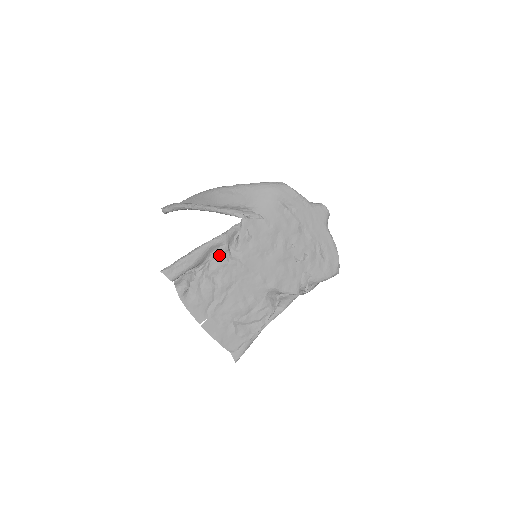
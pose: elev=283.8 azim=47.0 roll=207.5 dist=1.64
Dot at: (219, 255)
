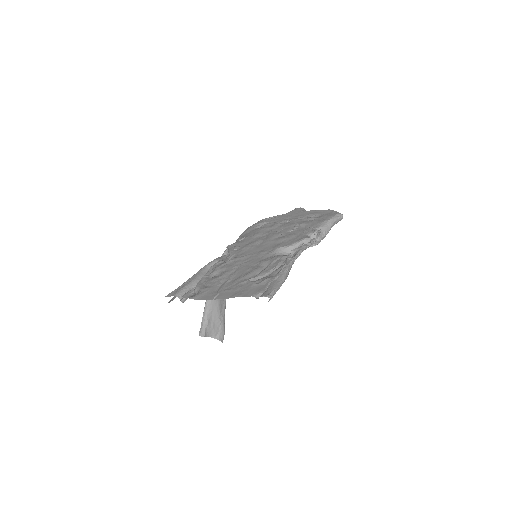
Dot at: (215, 266)
